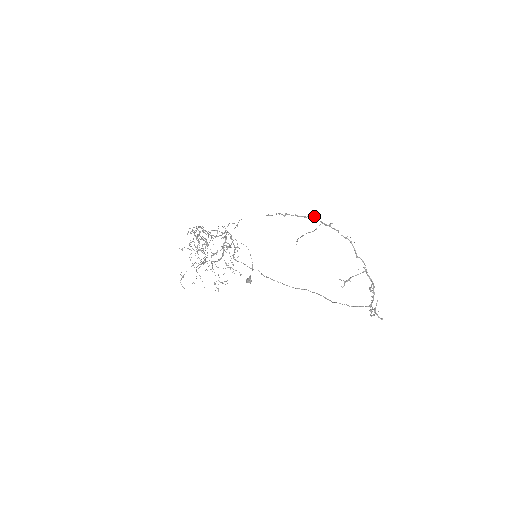
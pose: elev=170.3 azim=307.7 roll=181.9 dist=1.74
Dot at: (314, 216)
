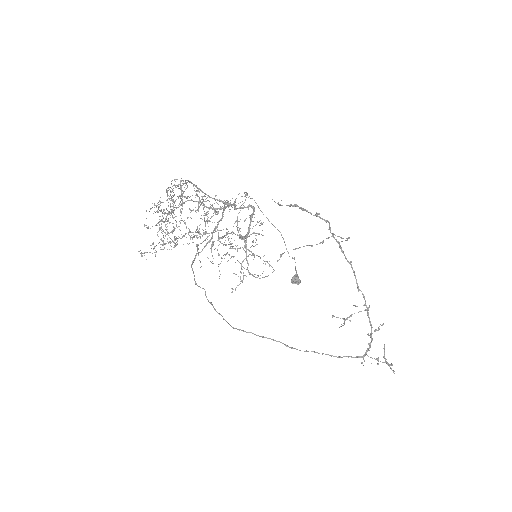
Dot at: occluded
